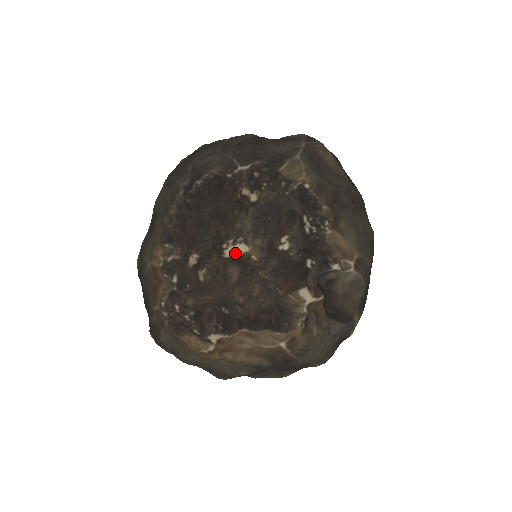
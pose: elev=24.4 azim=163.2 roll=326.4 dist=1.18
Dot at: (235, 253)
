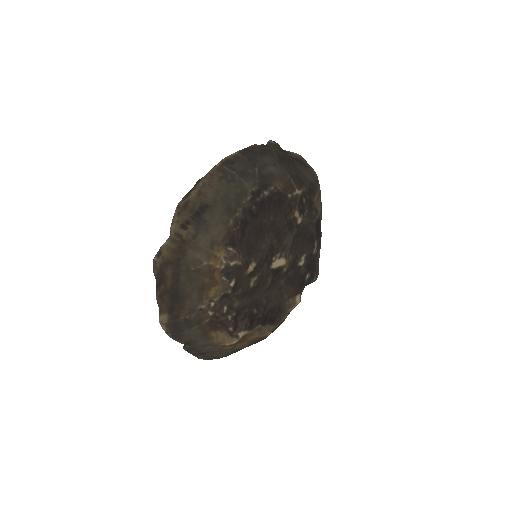
Dot at: (278, 265)
